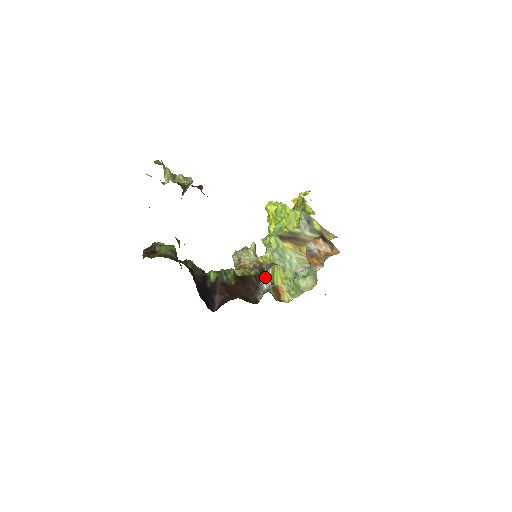
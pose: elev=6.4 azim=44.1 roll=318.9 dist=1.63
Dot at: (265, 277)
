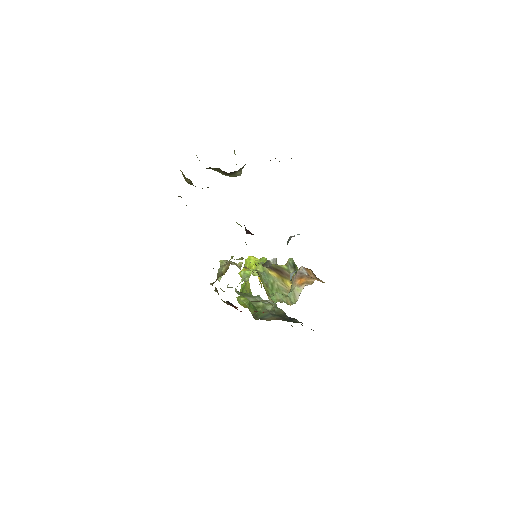
Dot at: (272, 259)
